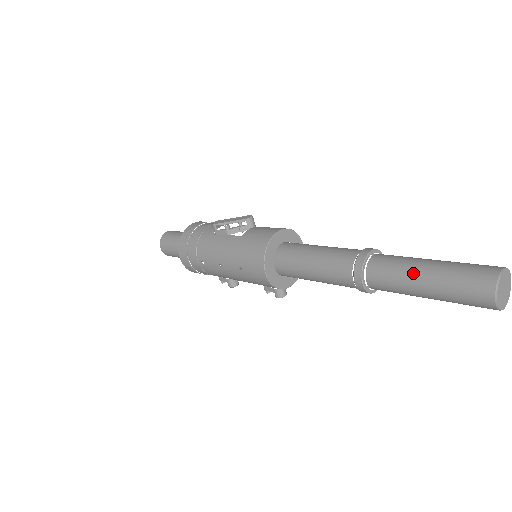
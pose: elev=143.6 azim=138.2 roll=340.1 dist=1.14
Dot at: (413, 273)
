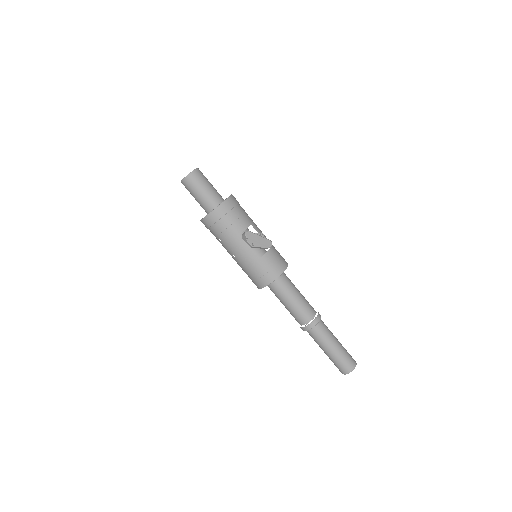
Dot at: (327, 347)
